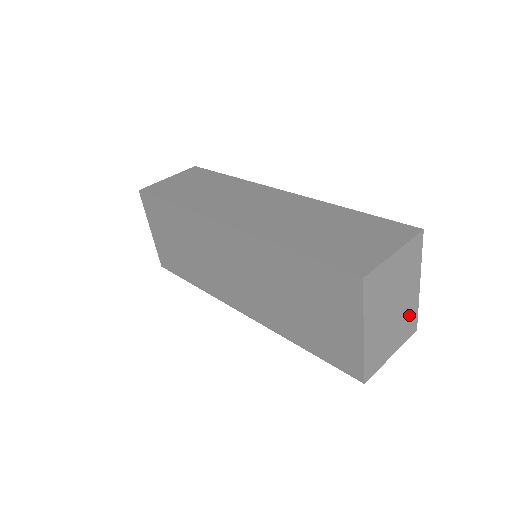
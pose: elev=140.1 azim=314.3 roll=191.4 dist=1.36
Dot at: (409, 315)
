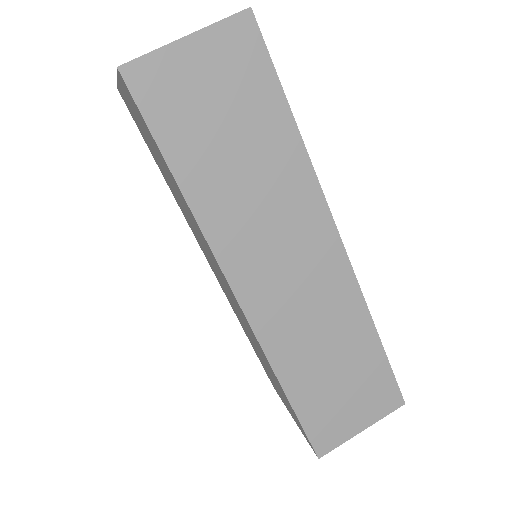
Dot at: occluded
